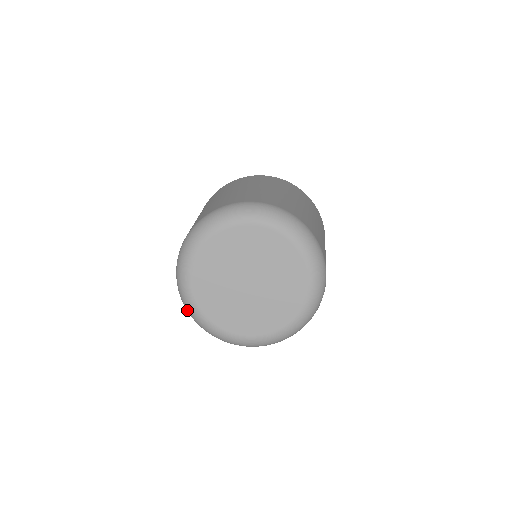
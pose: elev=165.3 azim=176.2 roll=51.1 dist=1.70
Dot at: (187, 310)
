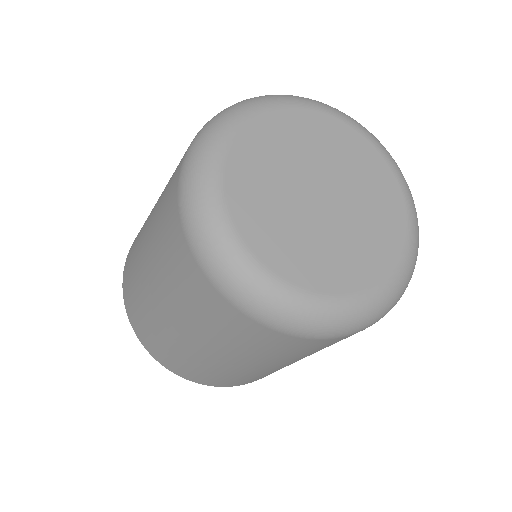
Dot at: (264, 311)
